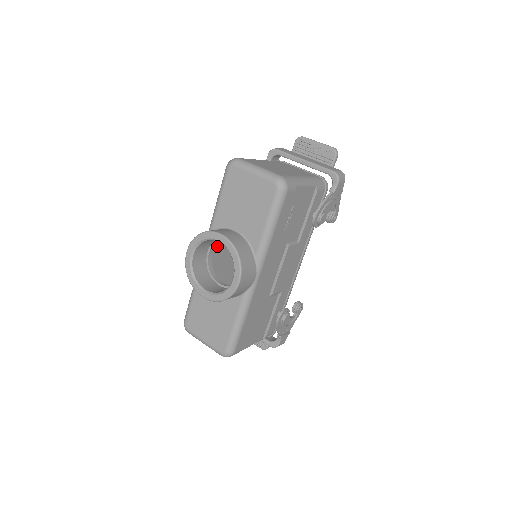
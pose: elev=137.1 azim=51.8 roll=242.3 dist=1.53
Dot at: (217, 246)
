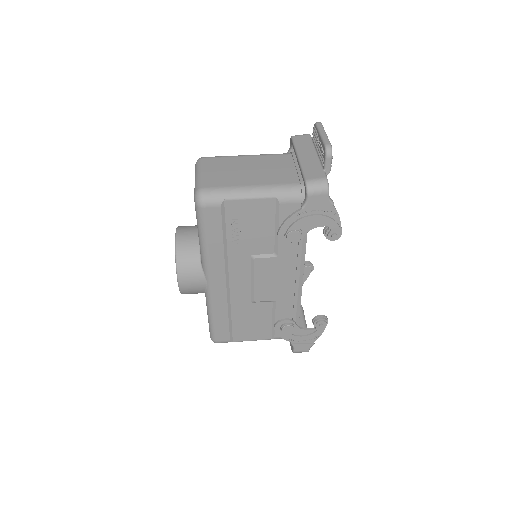
Dot at: occluded
